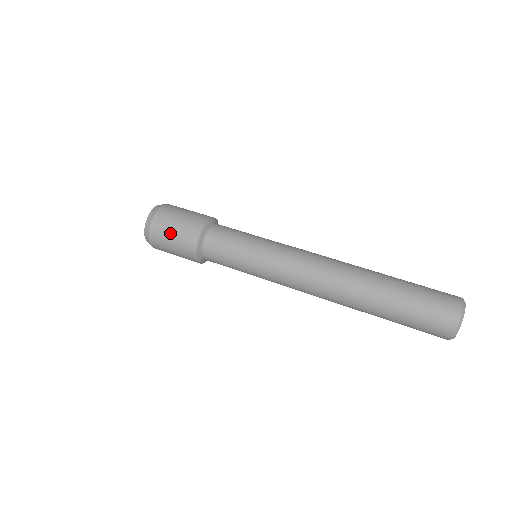
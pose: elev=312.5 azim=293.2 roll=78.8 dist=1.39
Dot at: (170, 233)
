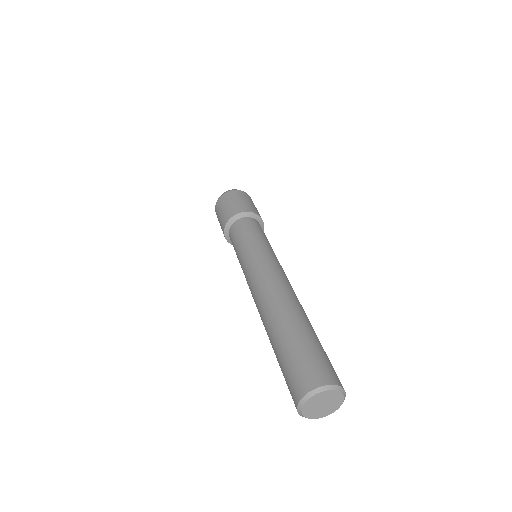
Dot at: (219, 219)
